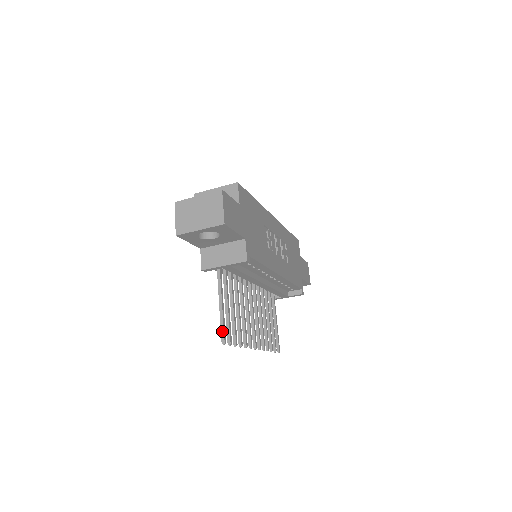
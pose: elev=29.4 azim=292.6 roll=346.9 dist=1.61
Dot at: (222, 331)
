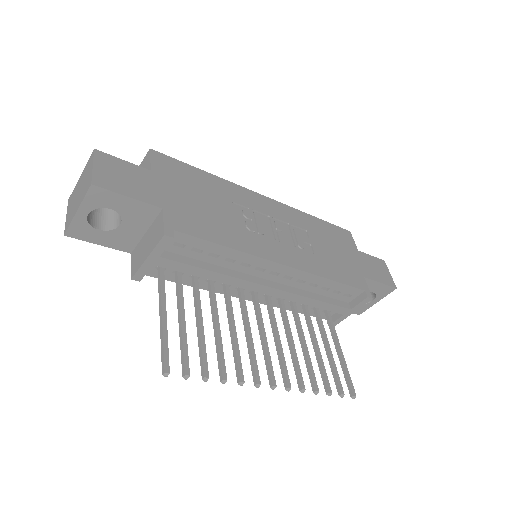
Dot at: (162, 356)
